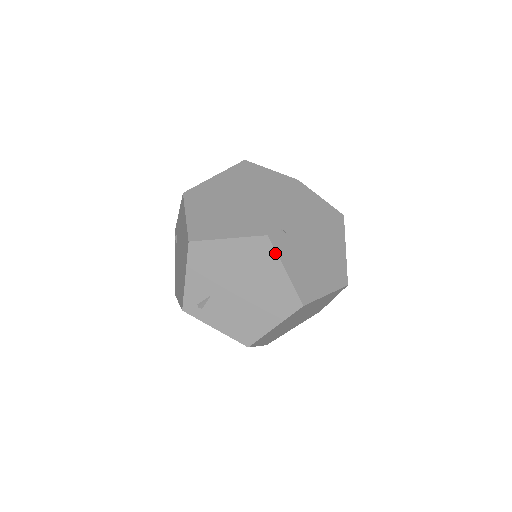
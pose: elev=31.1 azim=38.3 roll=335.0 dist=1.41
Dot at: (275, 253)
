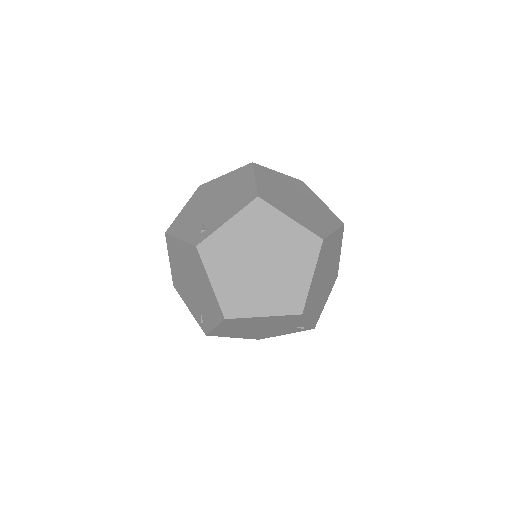
Dot at: (211, 181)
